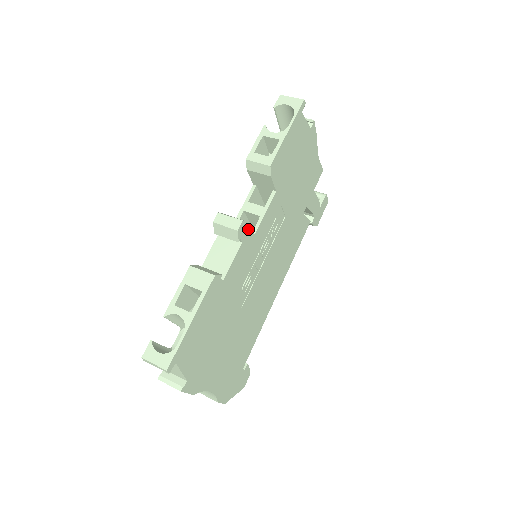
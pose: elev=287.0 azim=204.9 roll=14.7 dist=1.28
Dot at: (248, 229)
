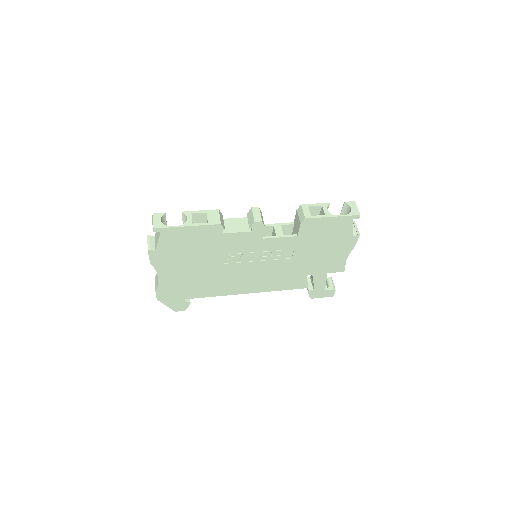
Dot at: (261, 230)
